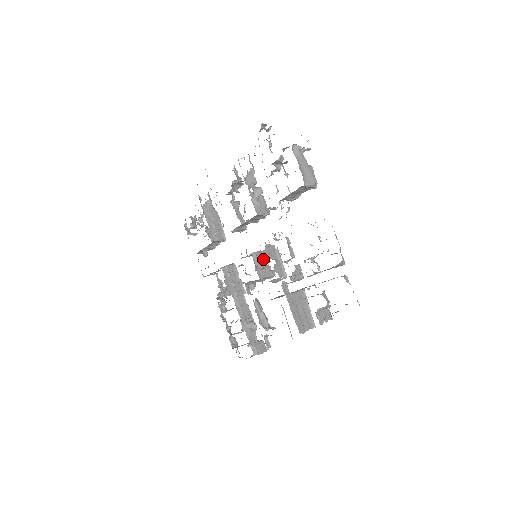
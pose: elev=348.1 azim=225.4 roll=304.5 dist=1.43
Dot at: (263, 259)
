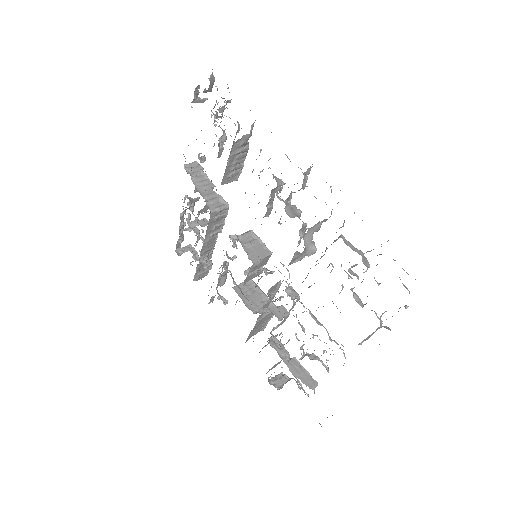
Dot at: (261, 264)
